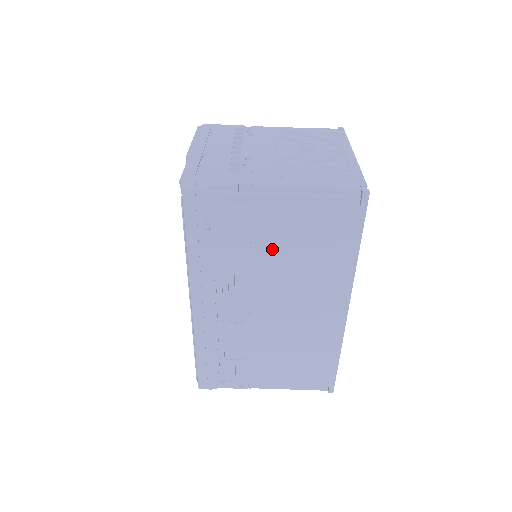
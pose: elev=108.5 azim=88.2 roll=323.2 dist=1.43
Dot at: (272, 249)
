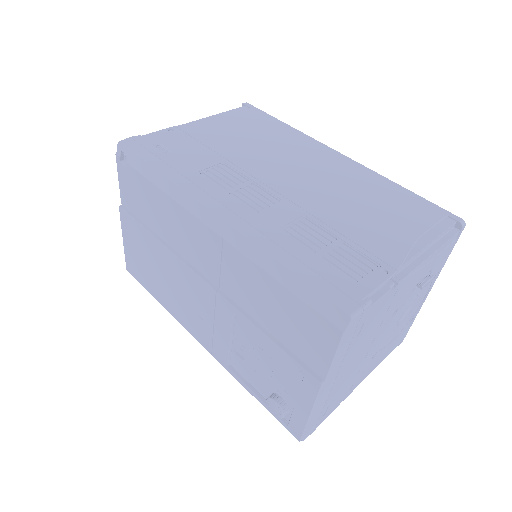
Dot at: (228, 144)
